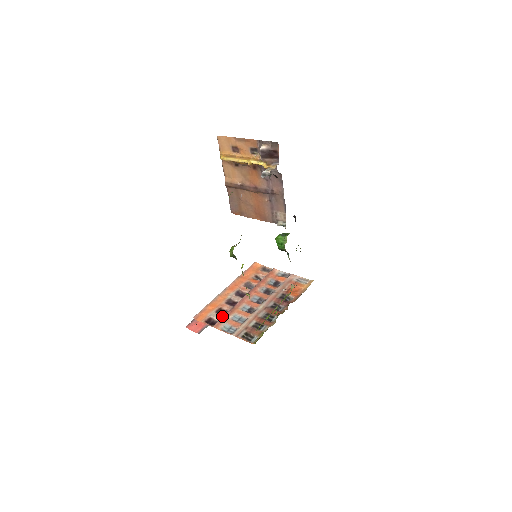
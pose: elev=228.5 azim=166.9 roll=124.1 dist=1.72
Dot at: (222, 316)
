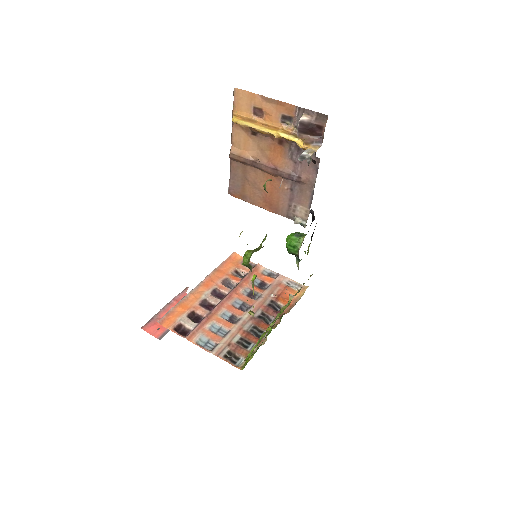
Dot at: (196, 323)
